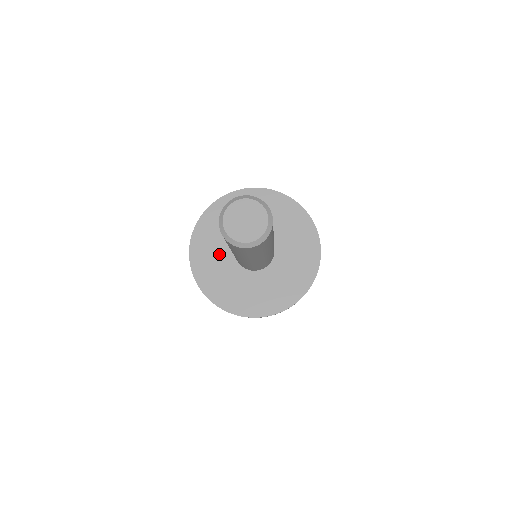
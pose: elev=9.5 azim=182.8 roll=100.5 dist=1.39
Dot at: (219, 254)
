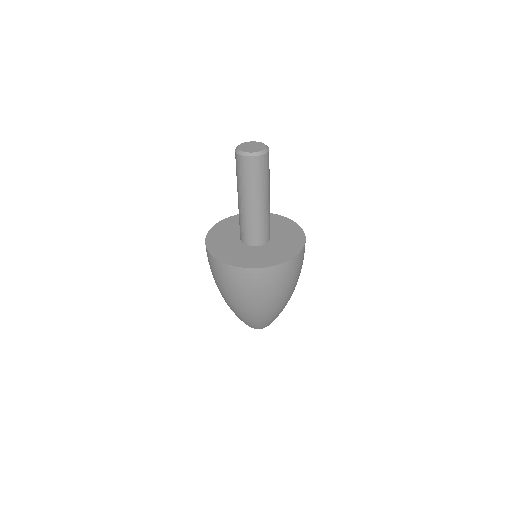
Dot at: (235, 229)
